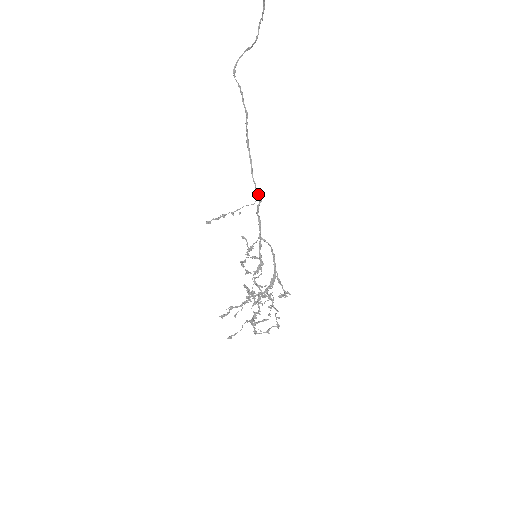
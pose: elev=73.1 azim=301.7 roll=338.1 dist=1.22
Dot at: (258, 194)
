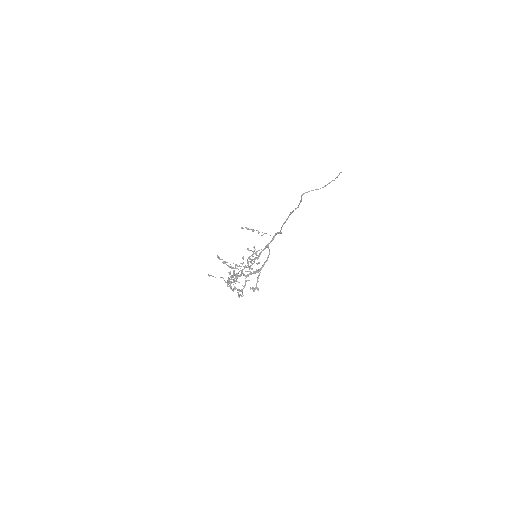
Dot at: occluded
